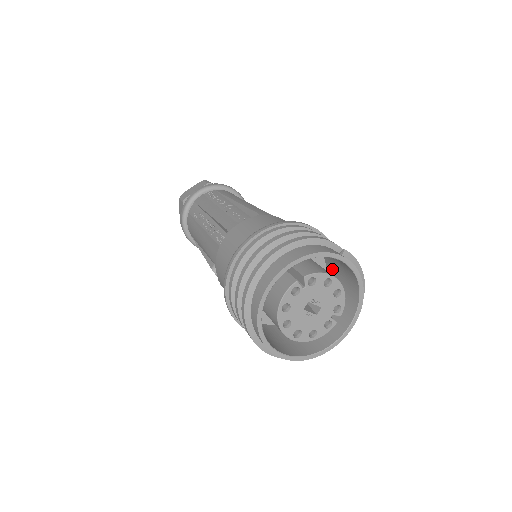
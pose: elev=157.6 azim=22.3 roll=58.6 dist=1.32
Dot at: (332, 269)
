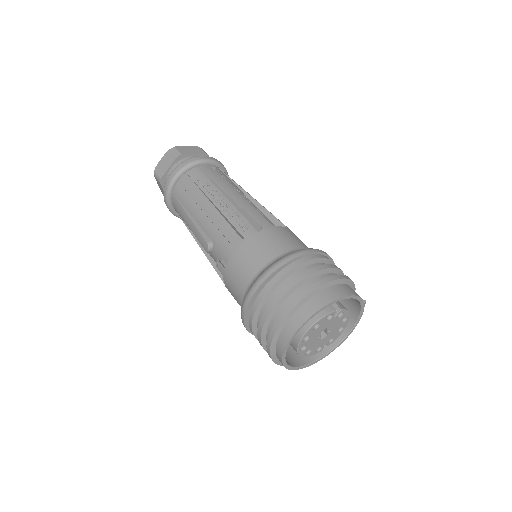
Dot at: occluded
